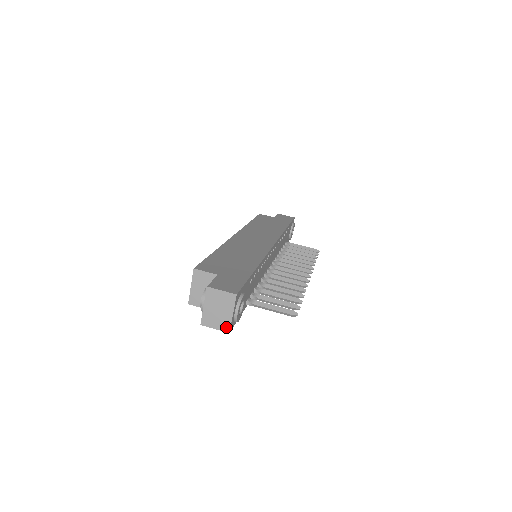
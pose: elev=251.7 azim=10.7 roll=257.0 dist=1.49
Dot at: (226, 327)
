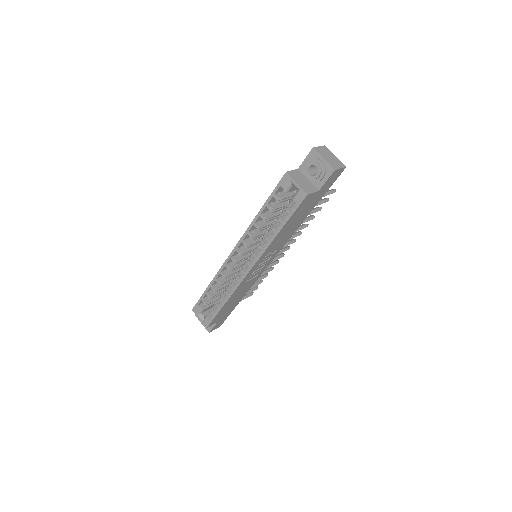
Dot at: (342, 164)
